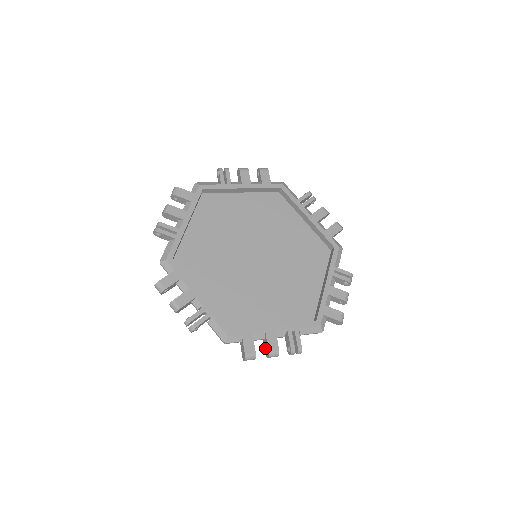
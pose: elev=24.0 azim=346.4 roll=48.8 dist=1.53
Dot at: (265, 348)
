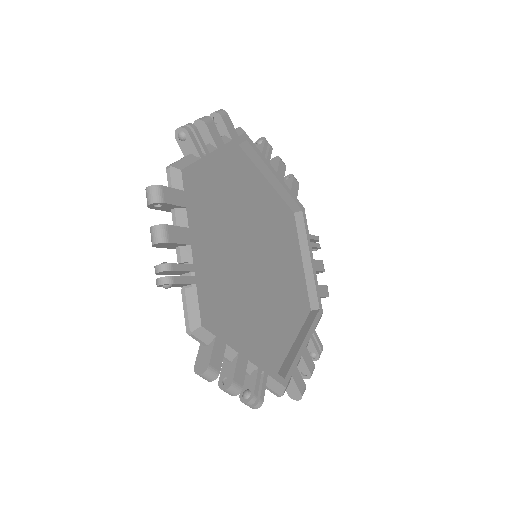
Dot at: (223, 374)
